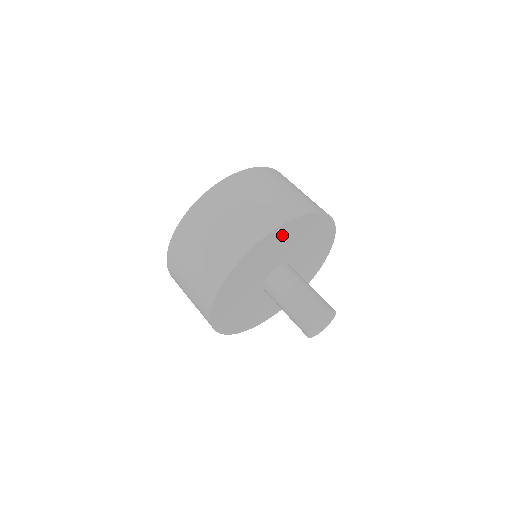
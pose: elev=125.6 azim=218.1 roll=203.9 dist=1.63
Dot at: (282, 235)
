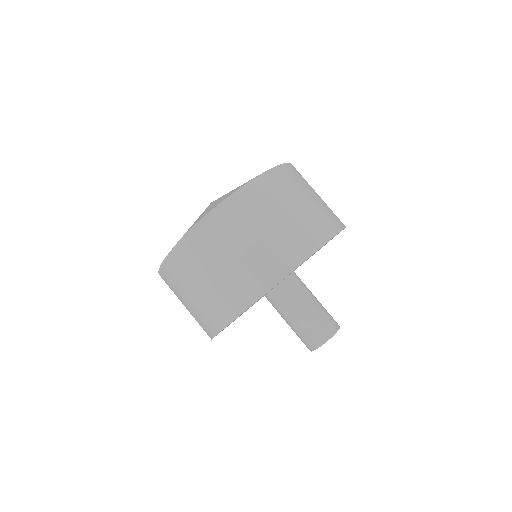
Dot at: occluded
